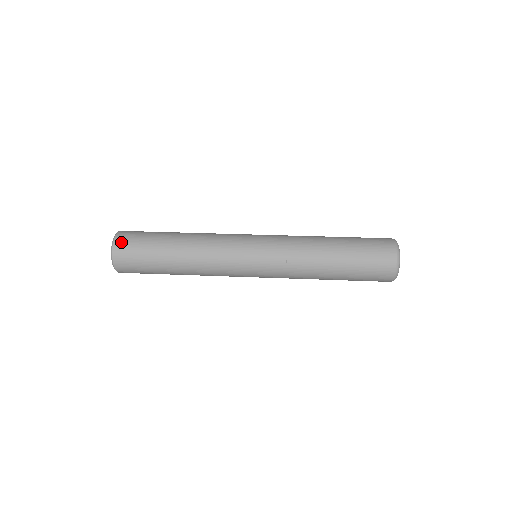
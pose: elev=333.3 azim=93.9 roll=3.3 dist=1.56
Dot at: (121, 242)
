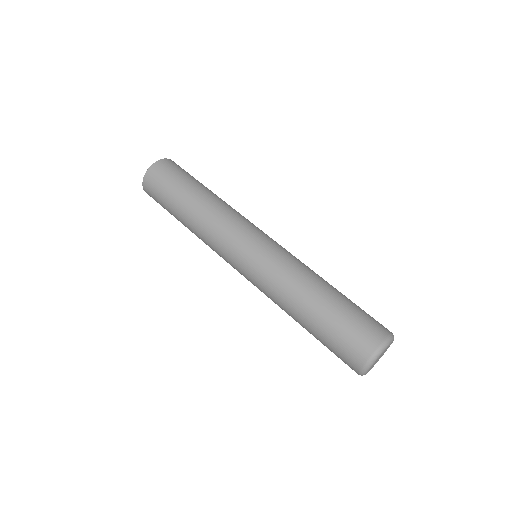
Dot at: (147, 192)
